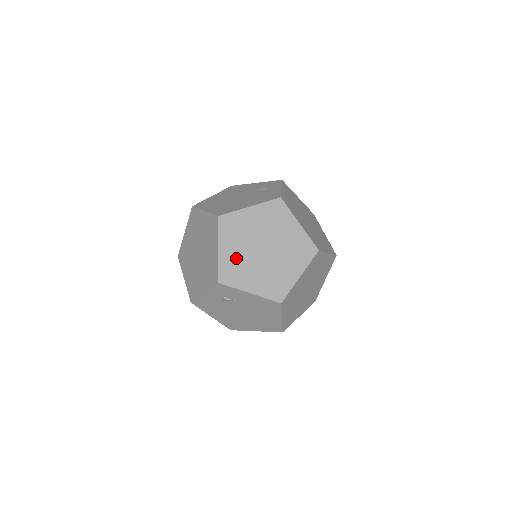
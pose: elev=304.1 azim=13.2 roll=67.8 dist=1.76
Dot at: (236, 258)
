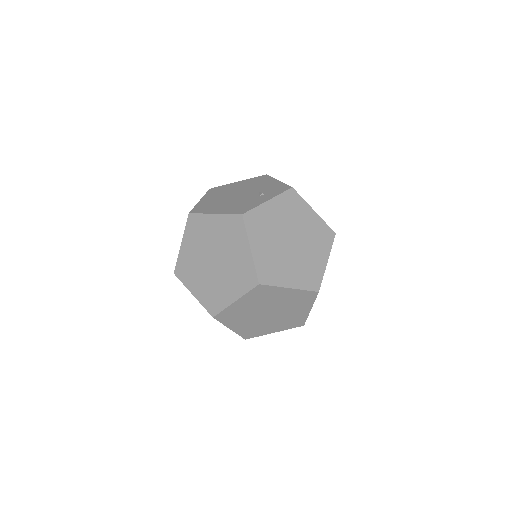
Dot at: (191, 258)
